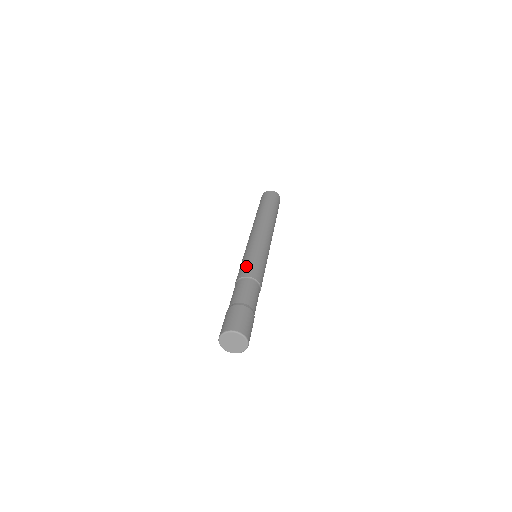
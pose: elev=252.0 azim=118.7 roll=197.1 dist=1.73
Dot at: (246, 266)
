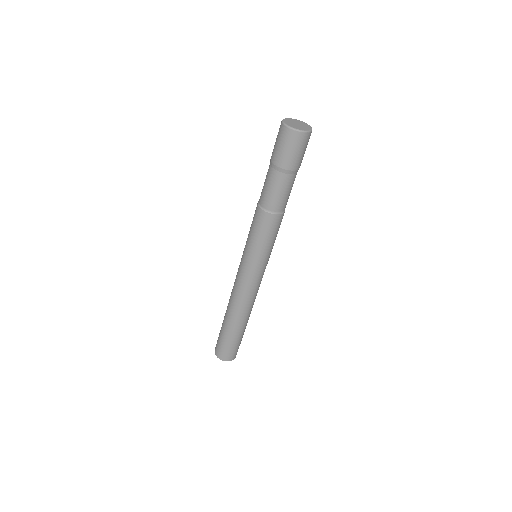
Dot at: occluded
